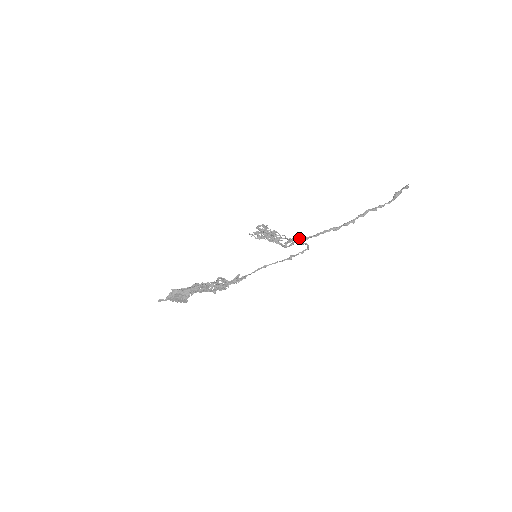
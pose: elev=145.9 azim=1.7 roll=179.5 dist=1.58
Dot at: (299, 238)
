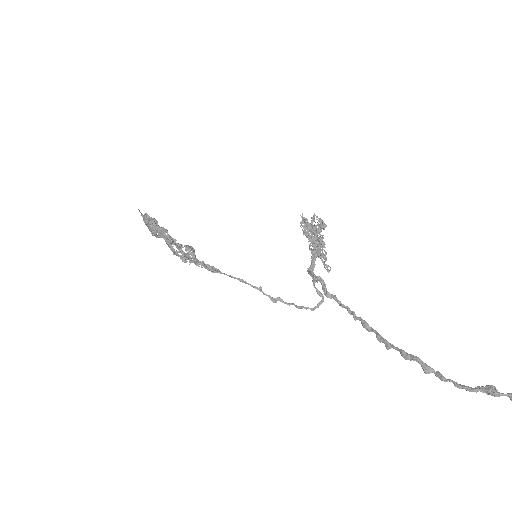
Dot at: (323, 285)
